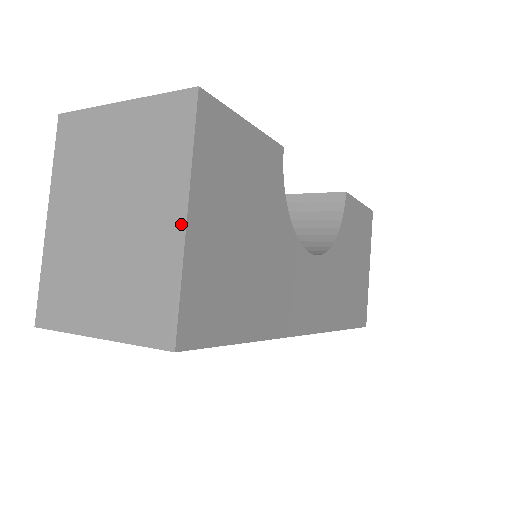
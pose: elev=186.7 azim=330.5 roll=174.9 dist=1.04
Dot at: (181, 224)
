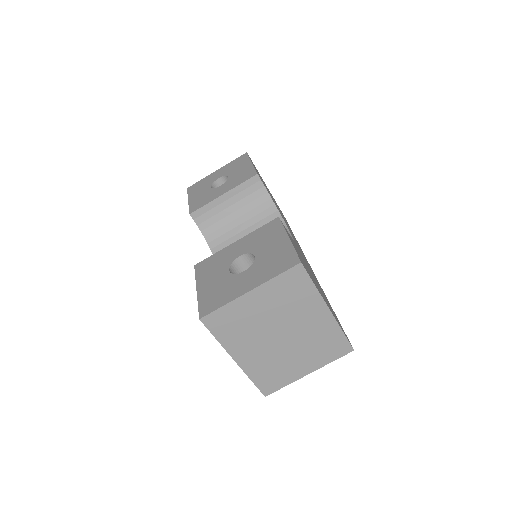
Dot at: (328, 314)
